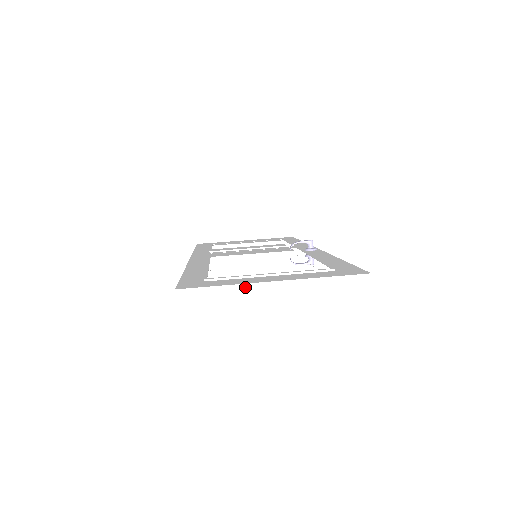
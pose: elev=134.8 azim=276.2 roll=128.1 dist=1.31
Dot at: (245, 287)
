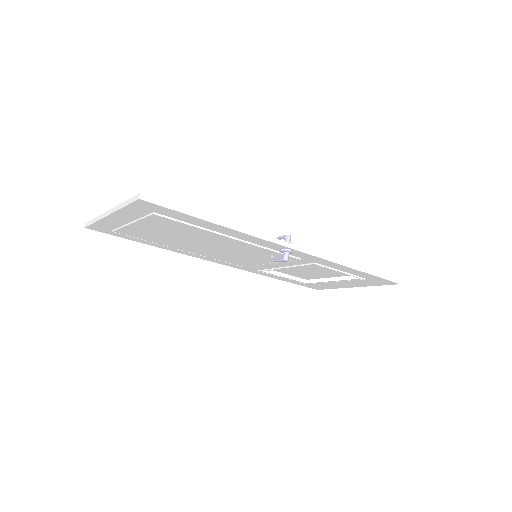
Dot at: (101, 217)
